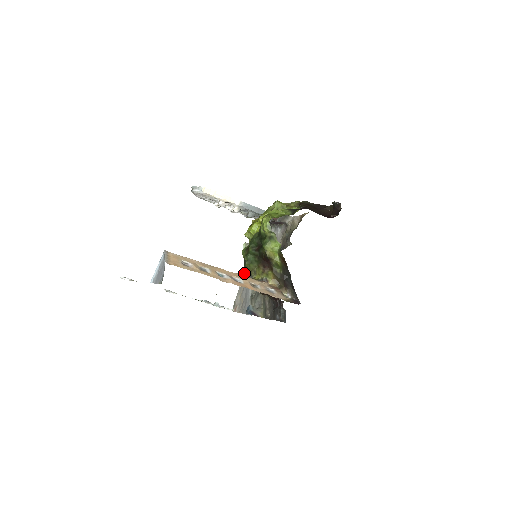
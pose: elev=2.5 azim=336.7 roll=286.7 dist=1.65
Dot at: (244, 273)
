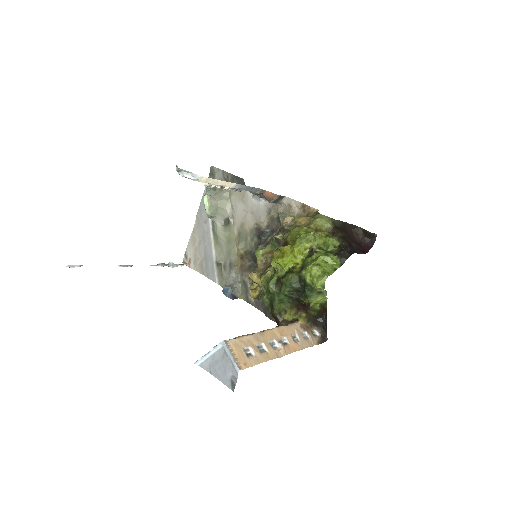
Dot at: (198, 222)
